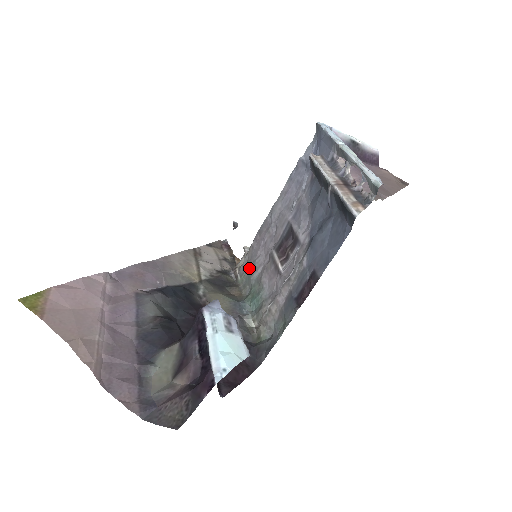
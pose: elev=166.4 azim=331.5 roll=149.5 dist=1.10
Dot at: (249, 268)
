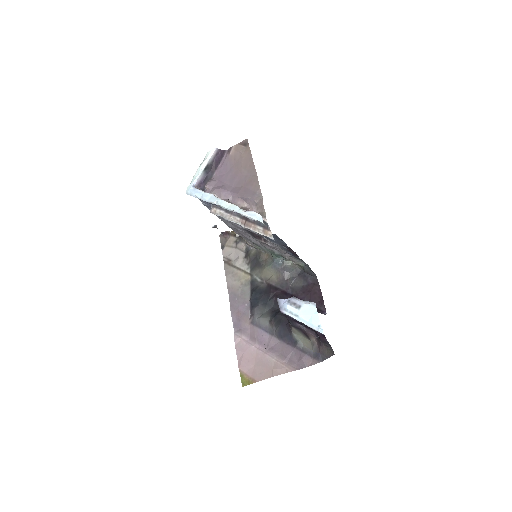
Dot at: occluded
